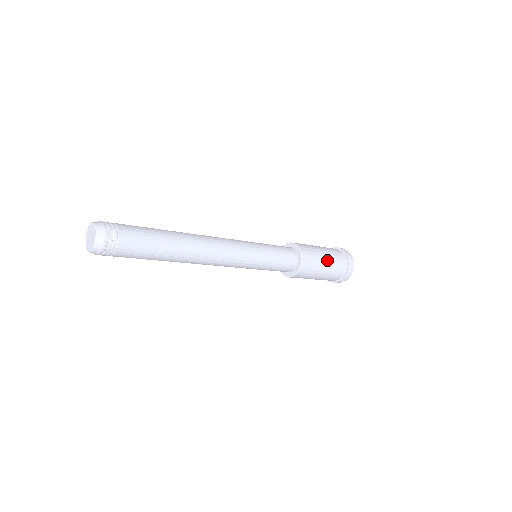
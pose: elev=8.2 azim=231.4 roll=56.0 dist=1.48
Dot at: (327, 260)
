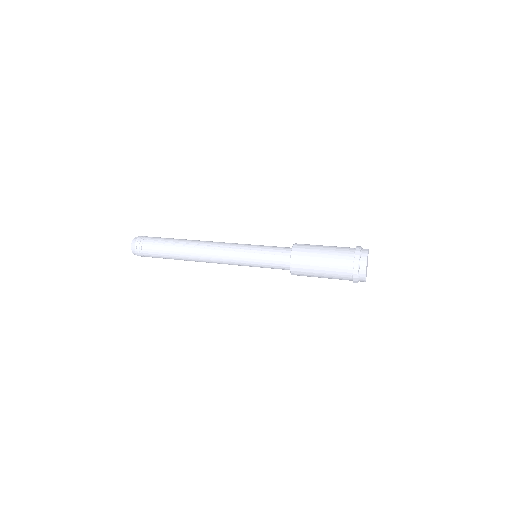
Dot at: (323, 272)
